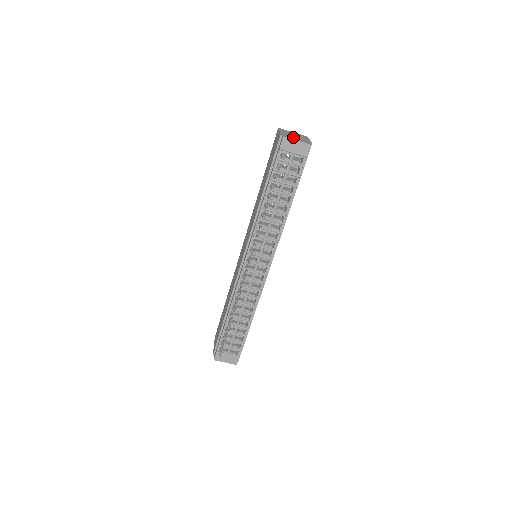
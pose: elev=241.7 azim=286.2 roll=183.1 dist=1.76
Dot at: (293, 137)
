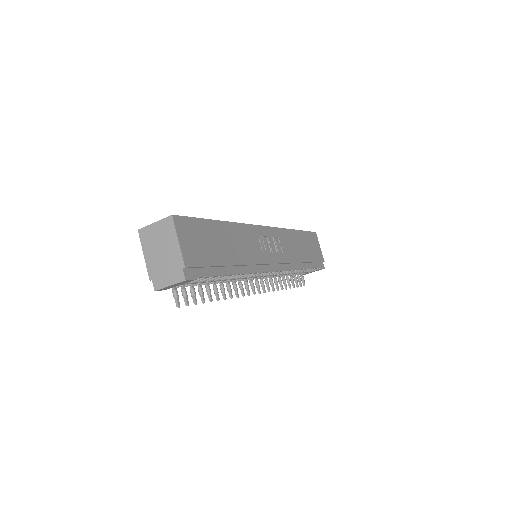
Dot at: (162, 270)
